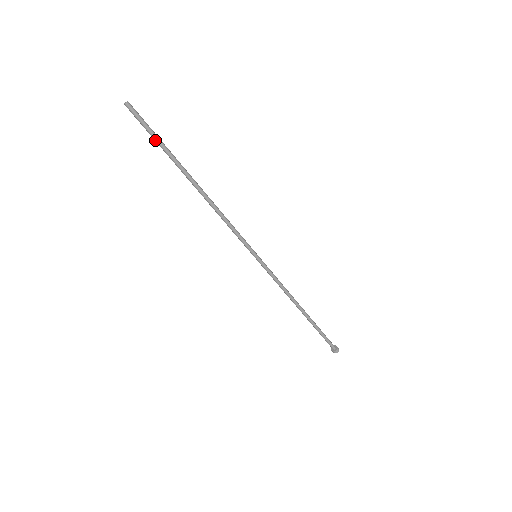
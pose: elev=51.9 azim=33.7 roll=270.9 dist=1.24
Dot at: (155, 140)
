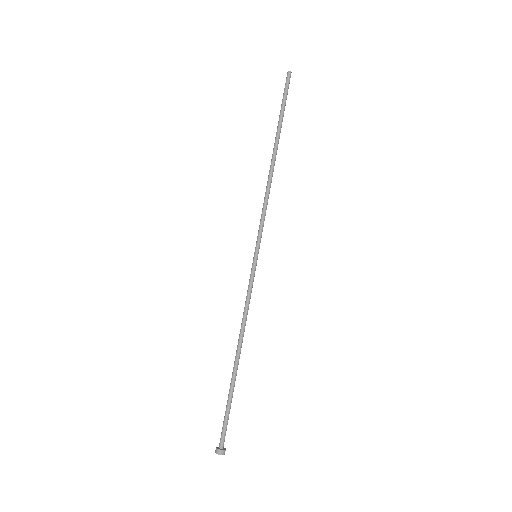
Dot at: (282, 105)
